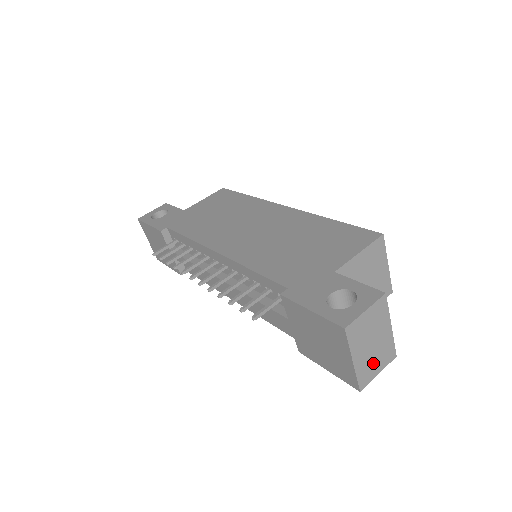
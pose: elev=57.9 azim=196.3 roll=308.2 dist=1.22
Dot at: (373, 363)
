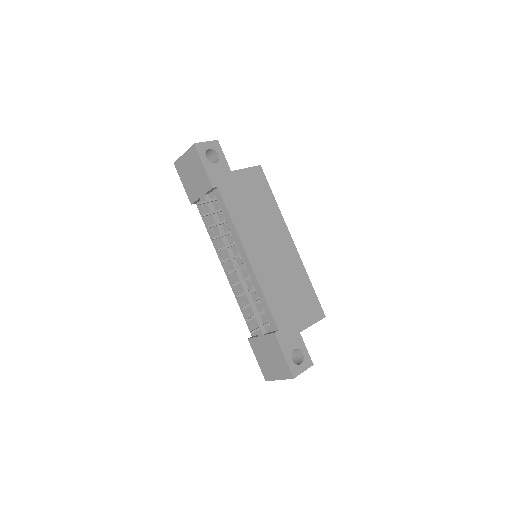
Dot at: occluded
